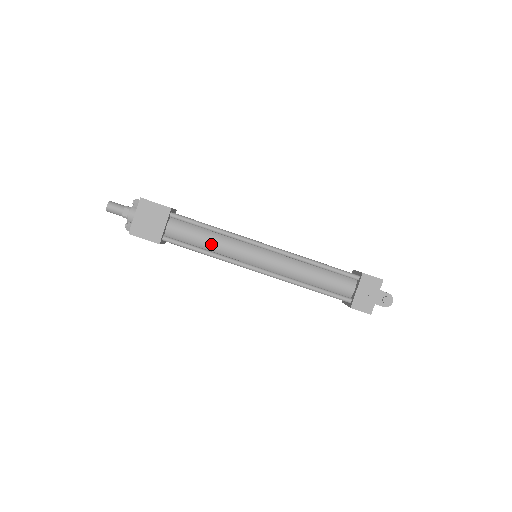
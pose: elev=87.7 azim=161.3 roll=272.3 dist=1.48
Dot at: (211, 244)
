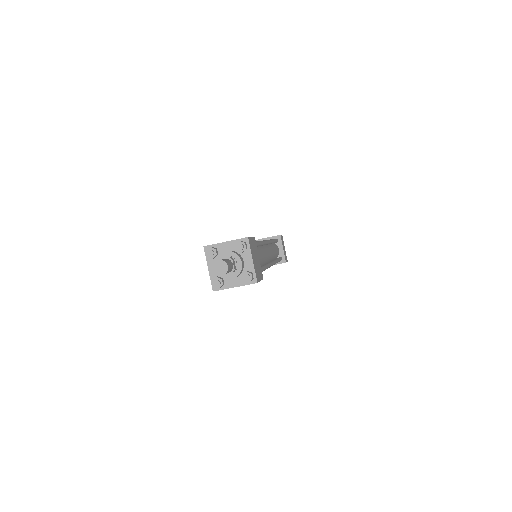
Dot at: occluded
